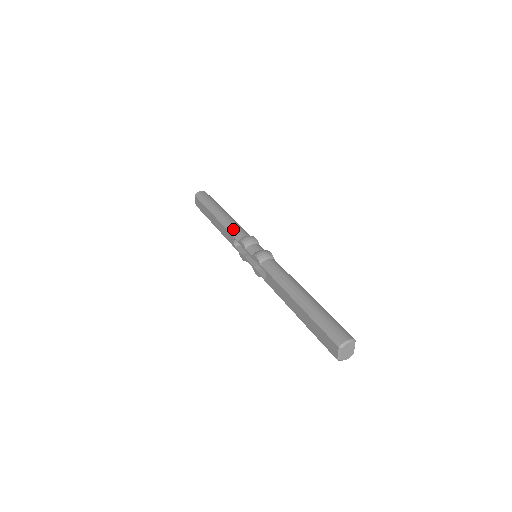
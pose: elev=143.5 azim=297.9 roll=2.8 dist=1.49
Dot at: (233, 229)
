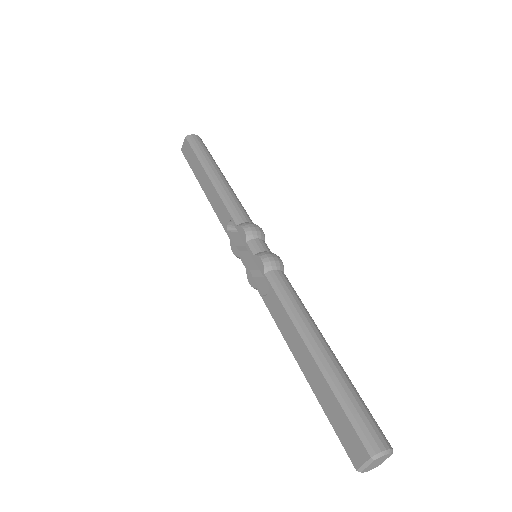
Dot at: (233, 205)
